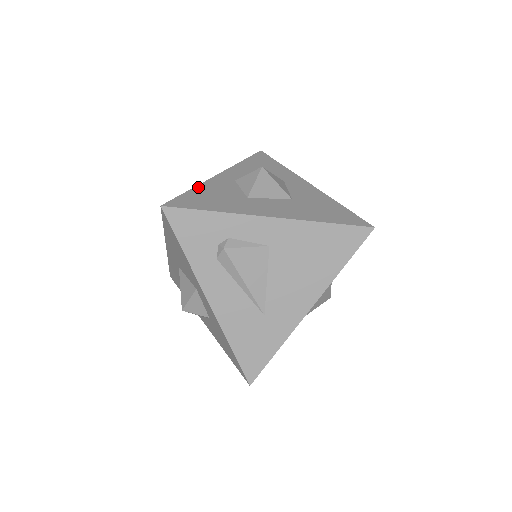
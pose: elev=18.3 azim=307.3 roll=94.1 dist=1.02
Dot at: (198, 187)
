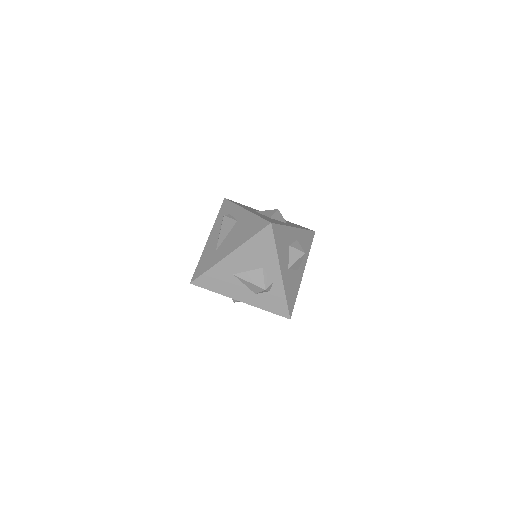
Dot at: (250, 207)
